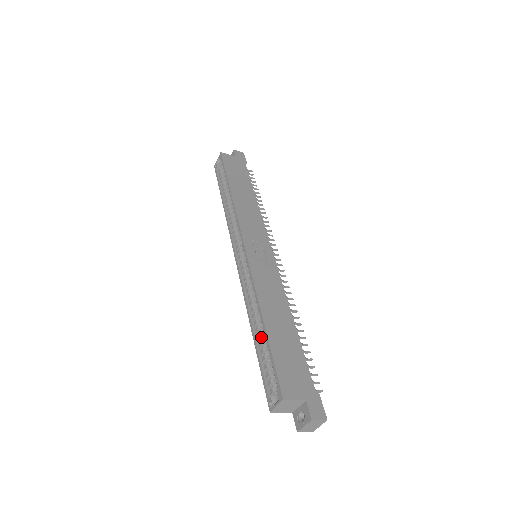
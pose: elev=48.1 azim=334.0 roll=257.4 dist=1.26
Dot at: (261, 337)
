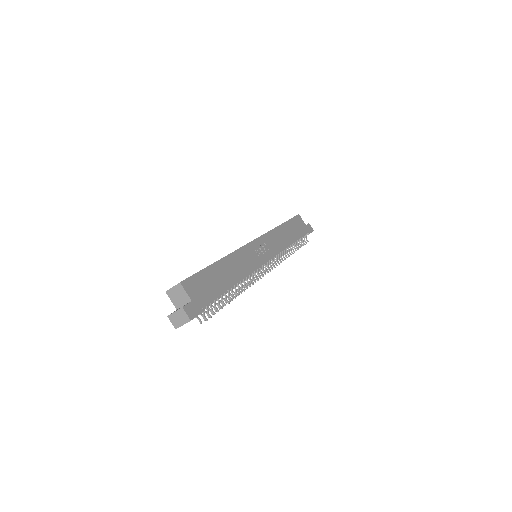
Dot at: occluded
